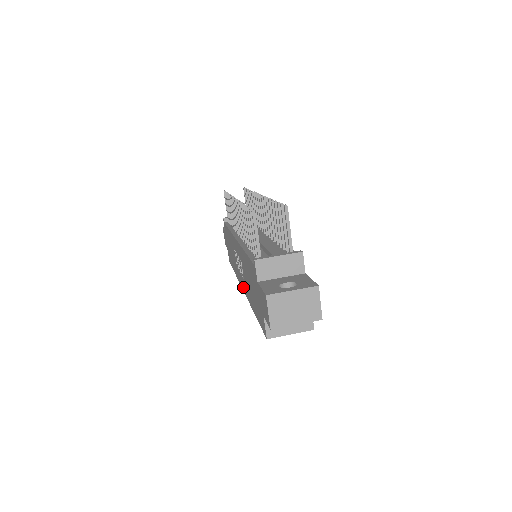
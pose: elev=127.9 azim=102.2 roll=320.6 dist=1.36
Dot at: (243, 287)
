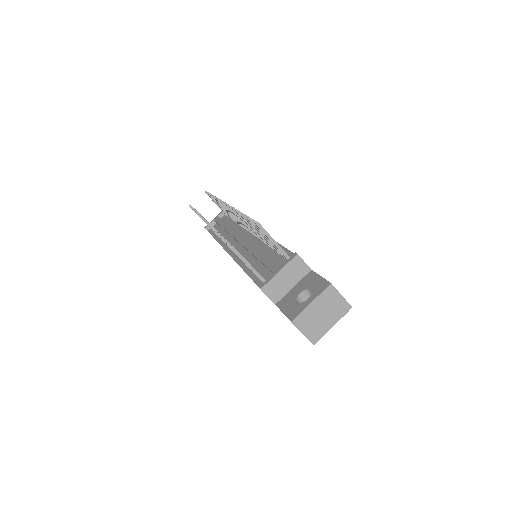
Dot at: occluded
